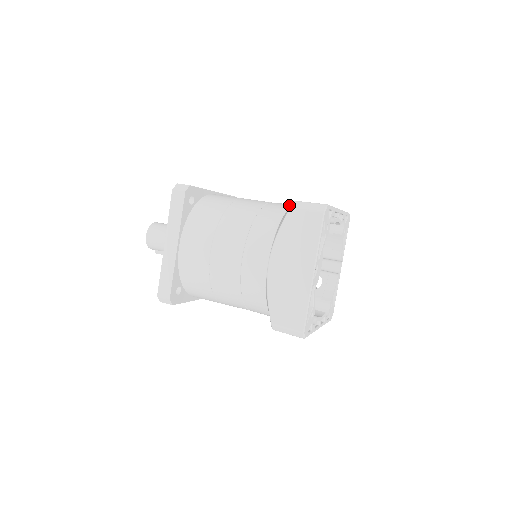
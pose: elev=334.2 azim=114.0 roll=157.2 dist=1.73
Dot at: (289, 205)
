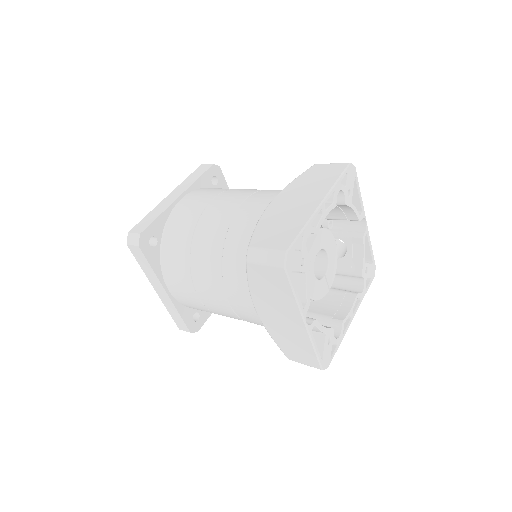
Dot at: (257, 216)
